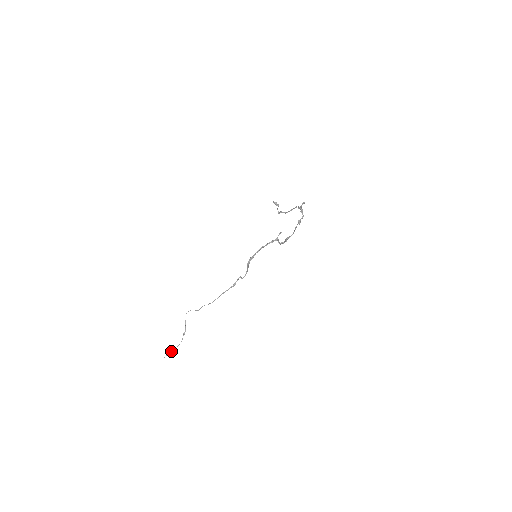
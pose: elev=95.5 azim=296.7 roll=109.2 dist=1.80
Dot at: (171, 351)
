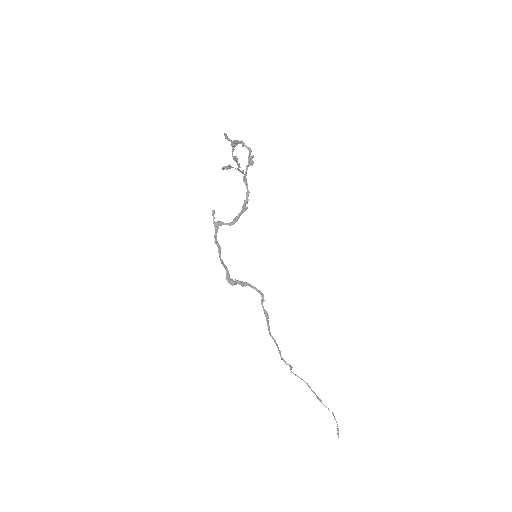
Dot at: occluded
